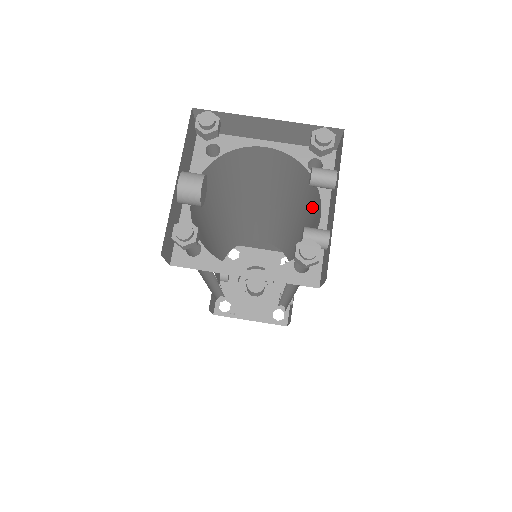
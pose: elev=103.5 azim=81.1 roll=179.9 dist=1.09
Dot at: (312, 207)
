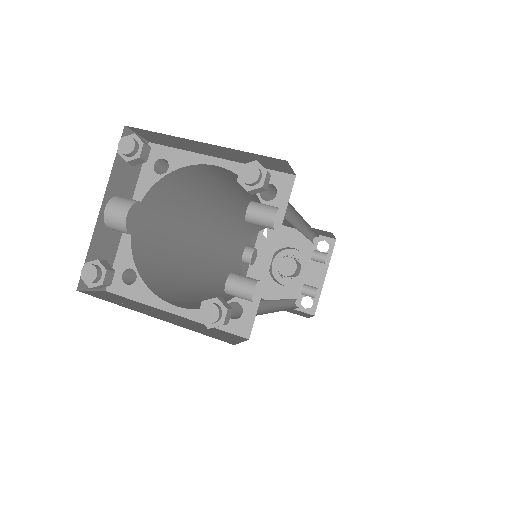
Dot at: occluded
